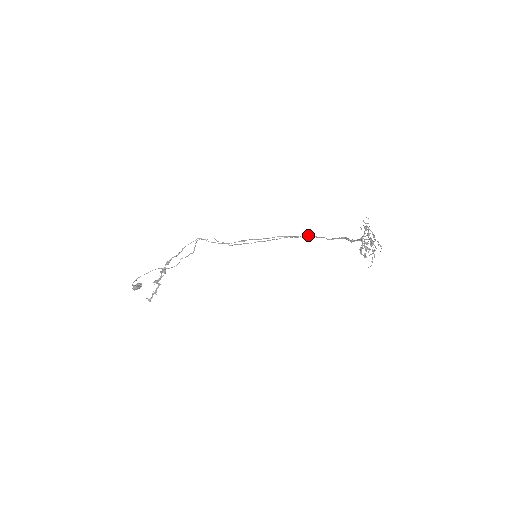
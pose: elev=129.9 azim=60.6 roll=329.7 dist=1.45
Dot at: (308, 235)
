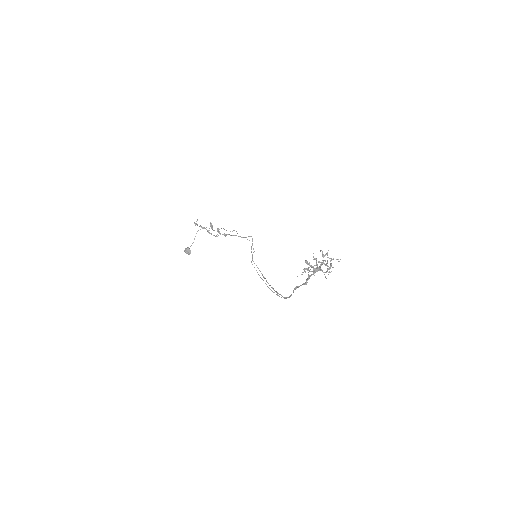
Dot at: (285, 297)
